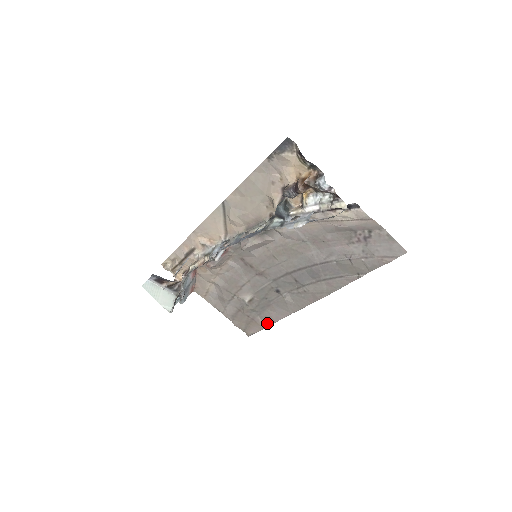
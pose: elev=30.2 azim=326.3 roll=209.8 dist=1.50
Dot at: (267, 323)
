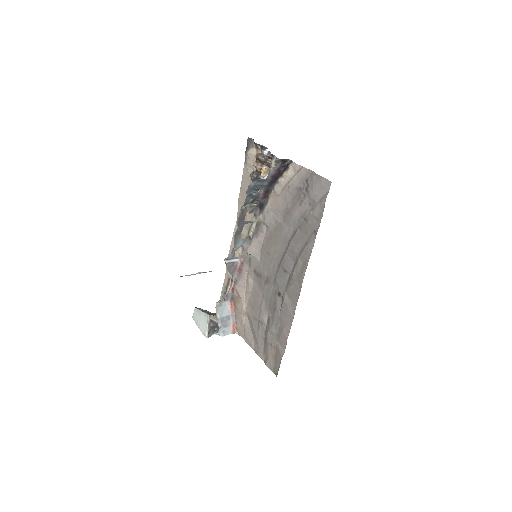
Dot at: (284, 346)
